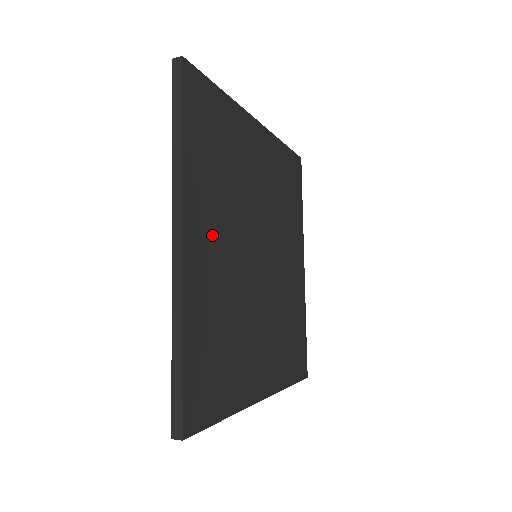
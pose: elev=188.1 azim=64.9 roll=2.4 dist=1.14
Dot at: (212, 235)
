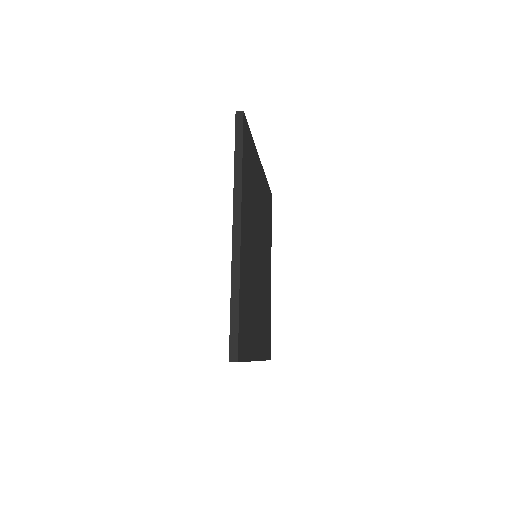
Dot at: (248, 231)
